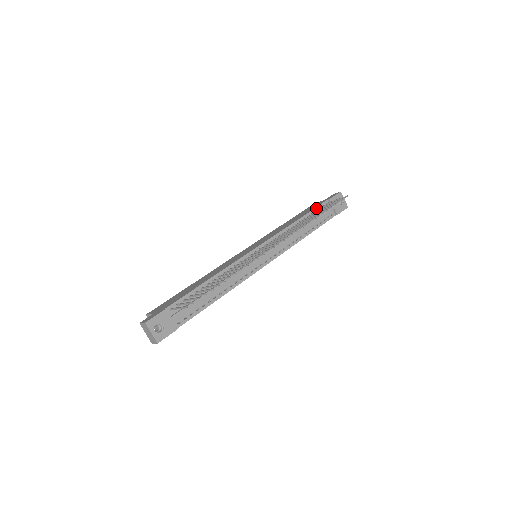
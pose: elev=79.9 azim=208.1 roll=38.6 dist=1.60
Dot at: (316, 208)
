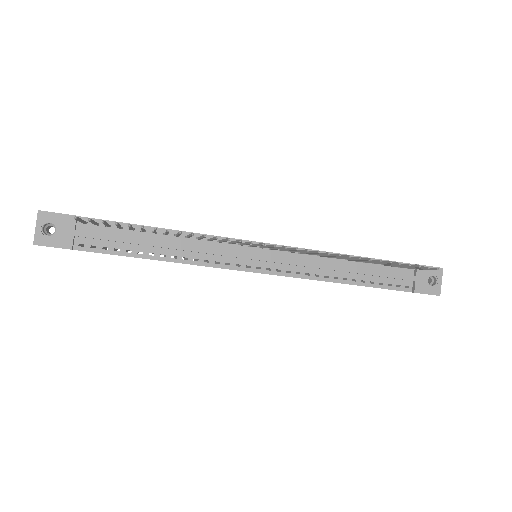
Dot at: occluded
